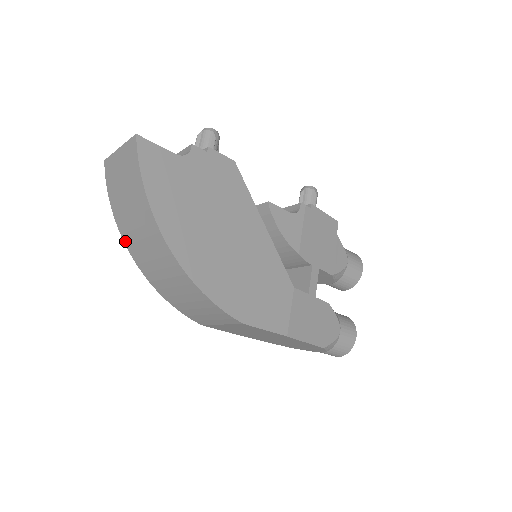
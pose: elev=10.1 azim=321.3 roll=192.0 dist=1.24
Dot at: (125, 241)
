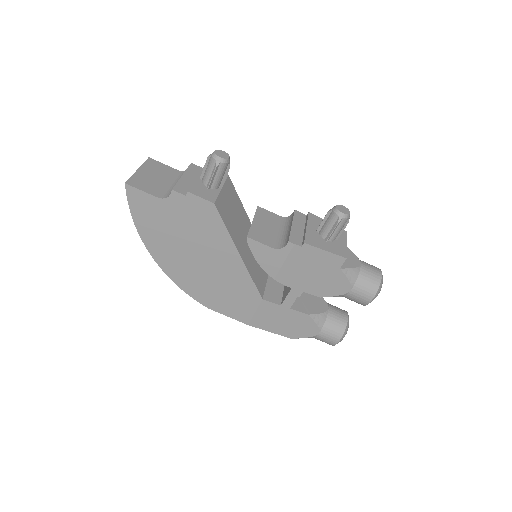
Dot at: occluded
